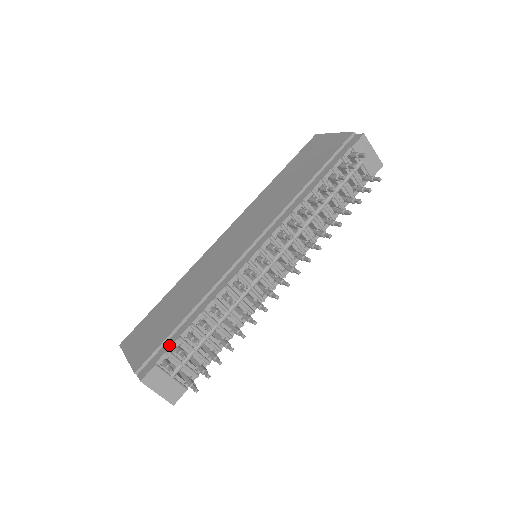
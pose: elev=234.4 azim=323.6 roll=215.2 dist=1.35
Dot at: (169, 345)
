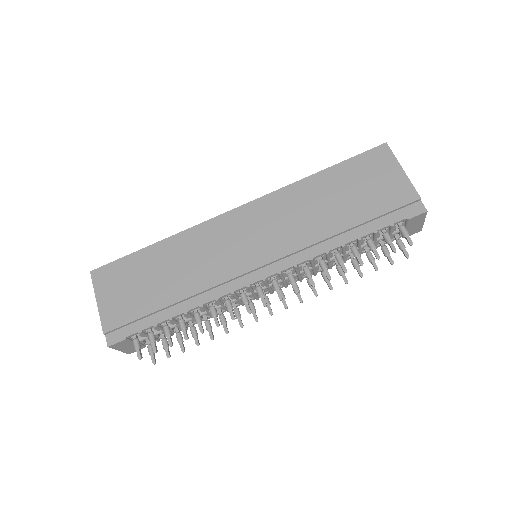
Dot at: (144, 326)
